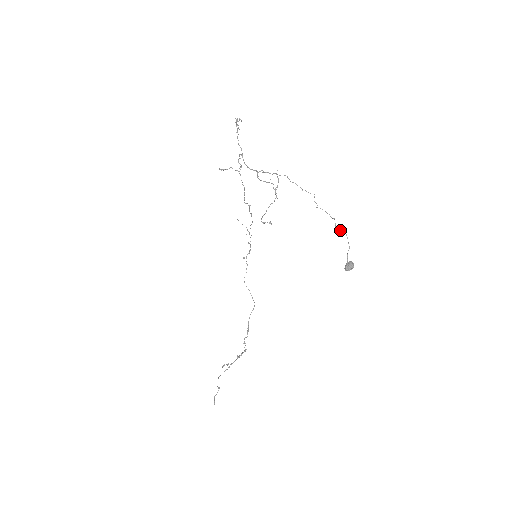
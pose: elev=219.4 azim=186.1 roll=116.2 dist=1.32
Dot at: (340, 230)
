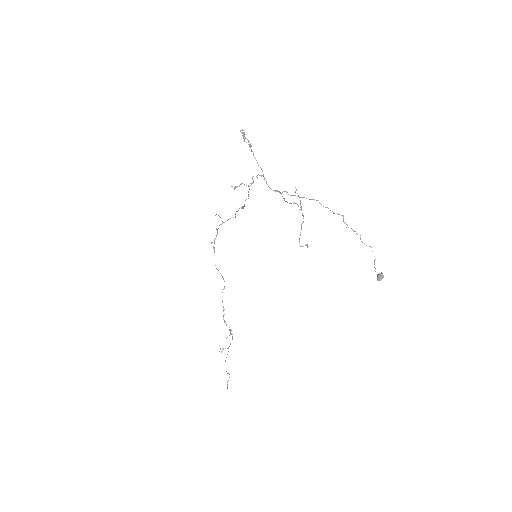
Dot at: (366, 245)
